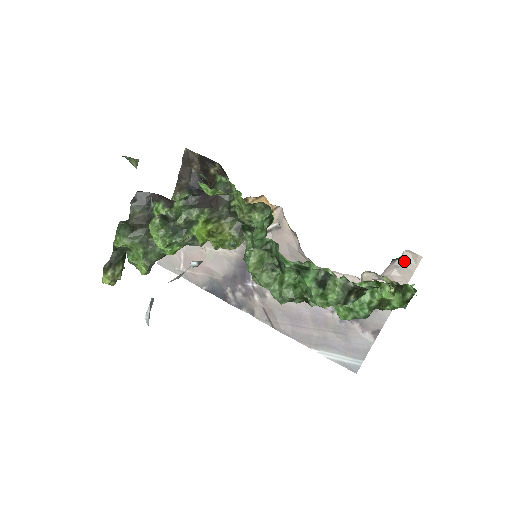
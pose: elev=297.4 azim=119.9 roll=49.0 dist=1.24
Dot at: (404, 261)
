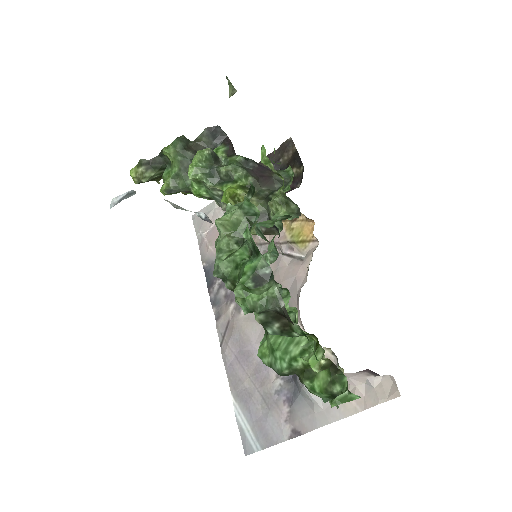
Dot at: (380, 384)
